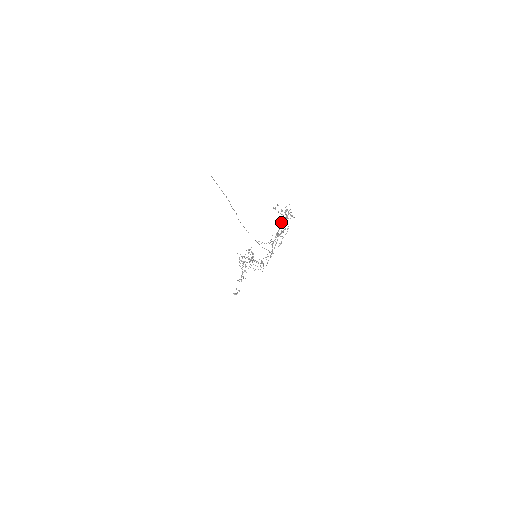
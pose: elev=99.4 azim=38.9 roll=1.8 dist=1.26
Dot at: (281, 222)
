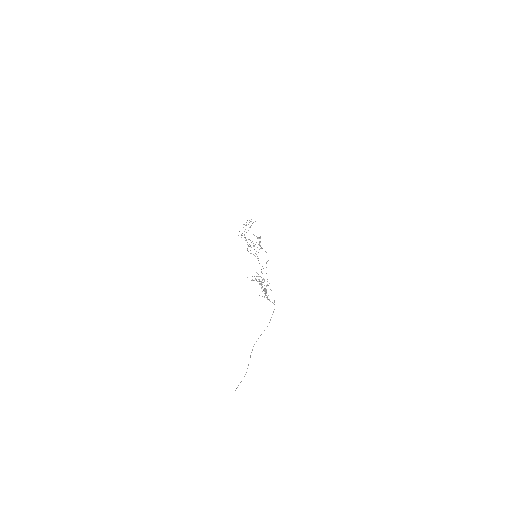
Dot at: occluded
